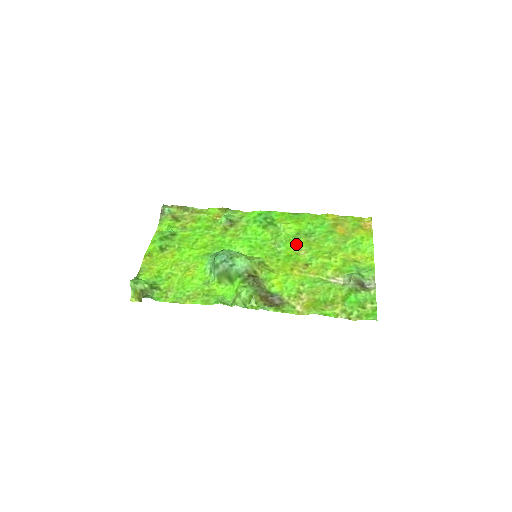
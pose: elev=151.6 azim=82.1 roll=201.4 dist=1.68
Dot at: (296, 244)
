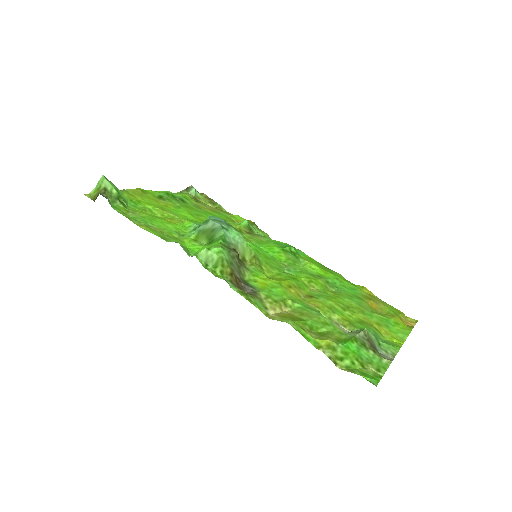
Dot at: (311, 278)
